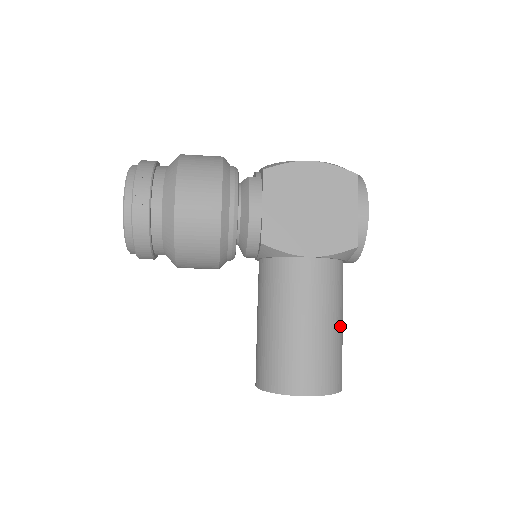
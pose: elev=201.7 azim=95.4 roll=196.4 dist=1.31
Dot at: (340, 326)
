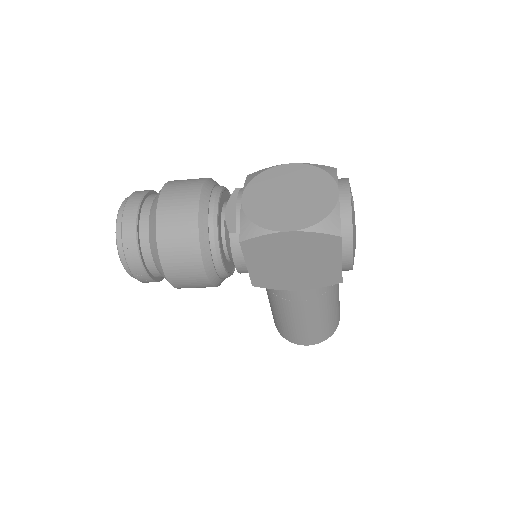
Dot at: (333, 305)
